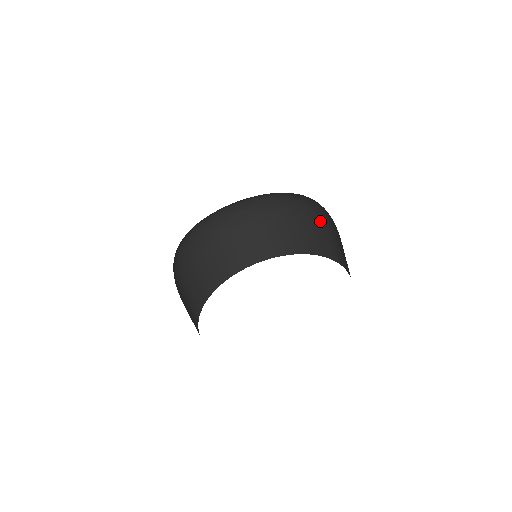
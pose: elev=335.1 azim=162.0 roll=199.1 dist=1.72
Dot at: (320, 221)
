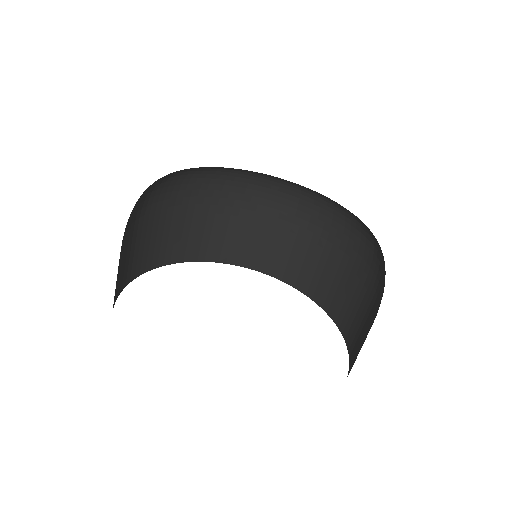
Dot at: (376, 313)
